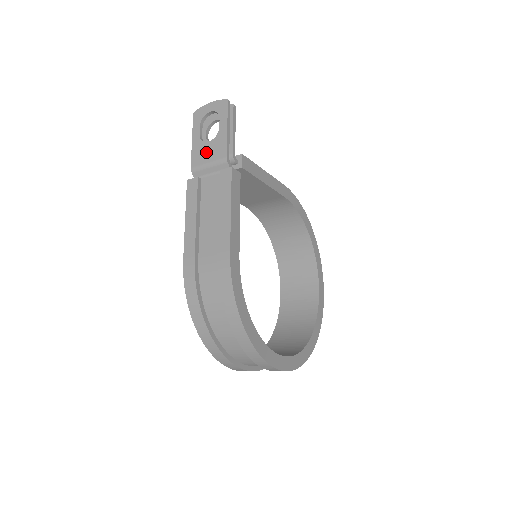
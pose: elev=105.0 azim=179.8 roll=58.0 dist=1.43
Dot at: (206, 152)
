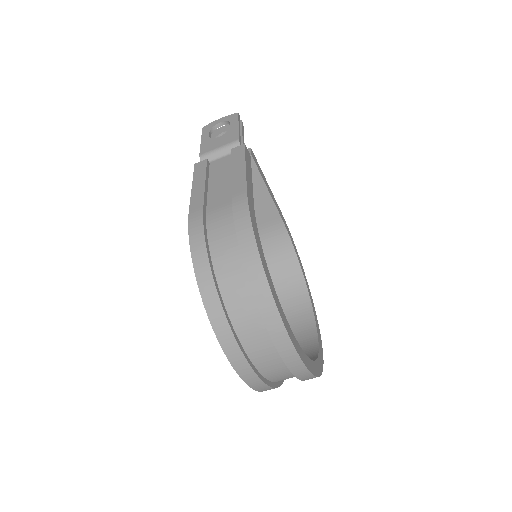
Dot at: (216, 142)
